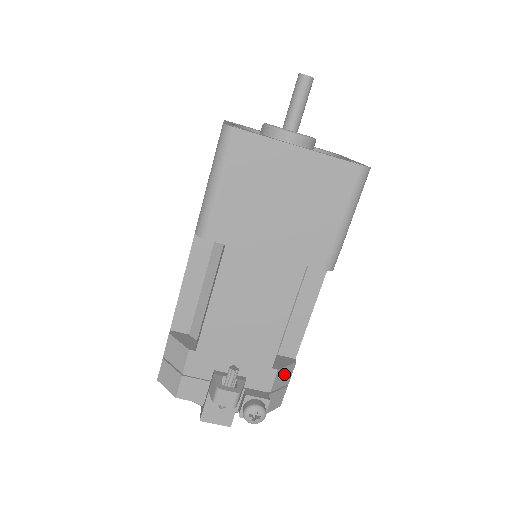
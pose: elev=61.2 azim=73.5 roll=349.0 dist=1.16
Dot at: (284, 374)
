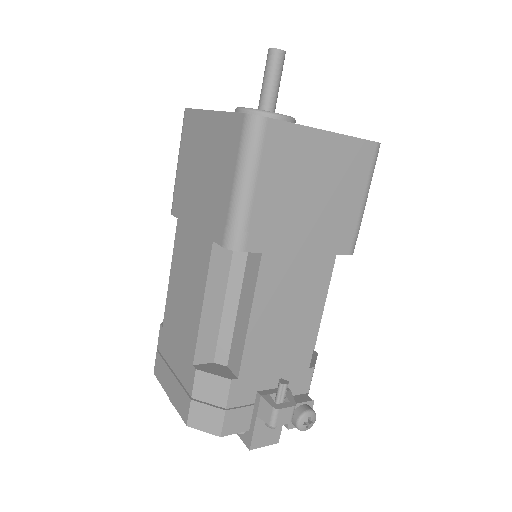
Dot at: occluded
